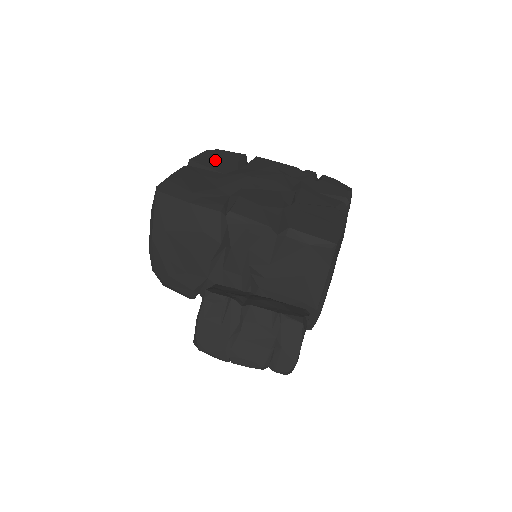
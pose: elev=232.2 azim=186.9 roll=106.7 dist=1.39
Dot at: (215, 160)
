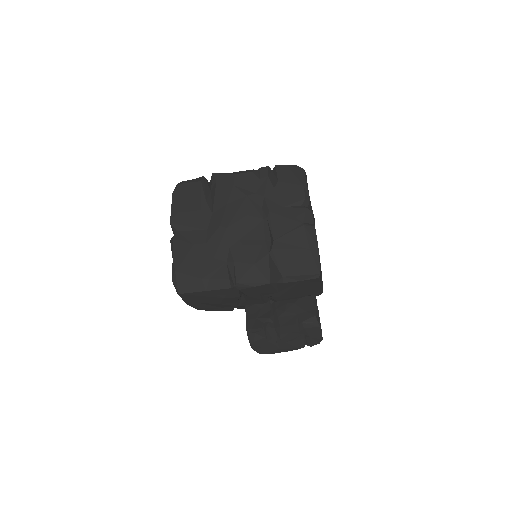
Dot at: (188, 211)
